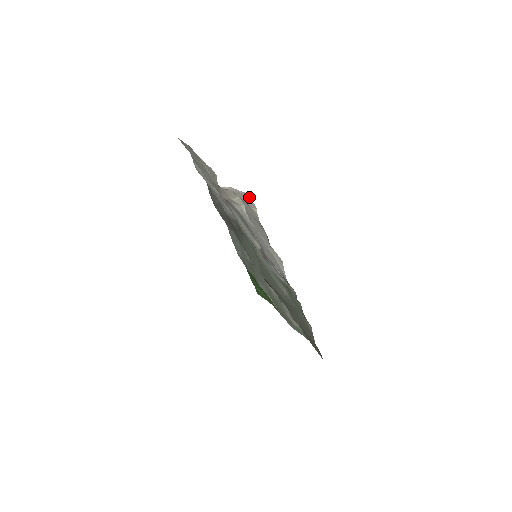
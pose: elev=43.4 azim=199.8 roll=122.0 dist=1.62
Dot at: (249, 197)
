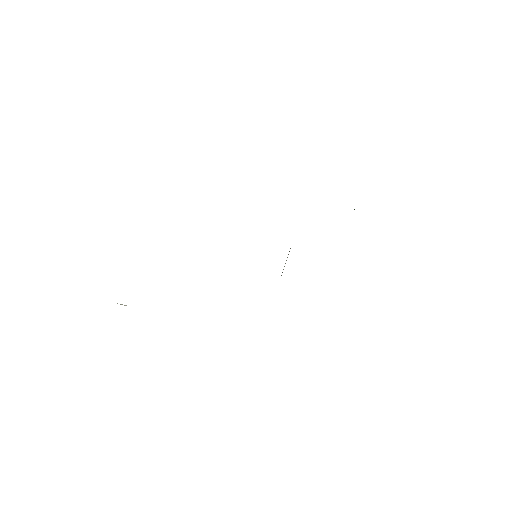
Dot at: occluded
